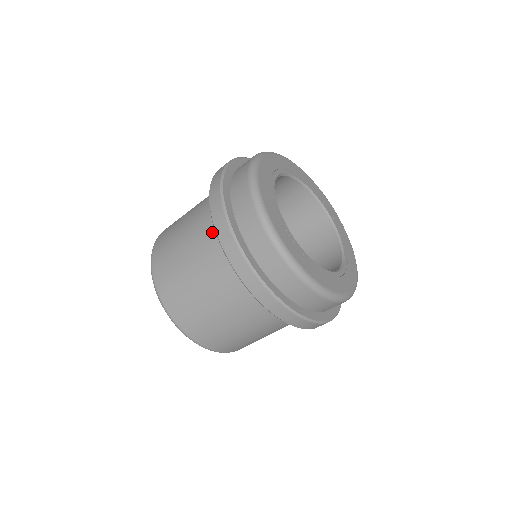
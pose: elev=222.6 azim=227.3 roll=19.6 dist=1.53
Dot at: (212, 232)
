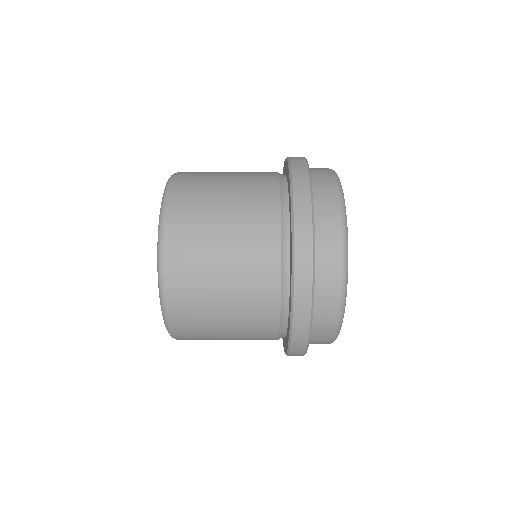
Dot at: (274, 226)
